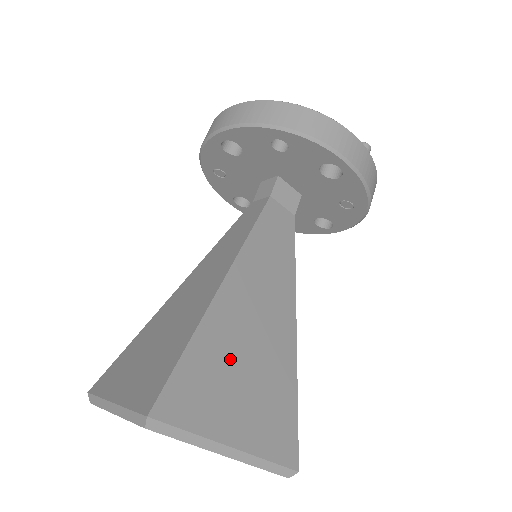
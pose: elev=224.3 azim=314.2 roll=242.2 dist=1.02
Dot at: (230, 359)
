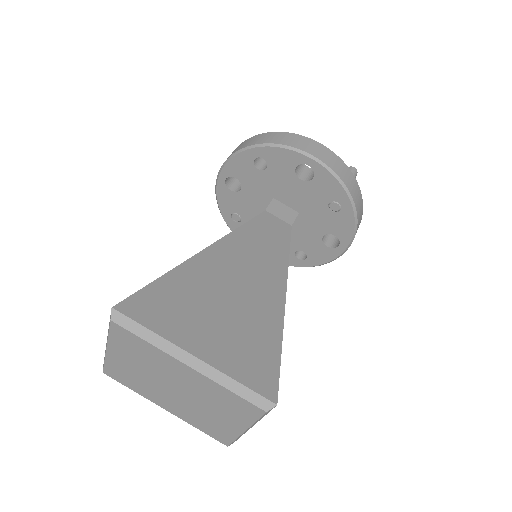
Dot at: (204, 296)
